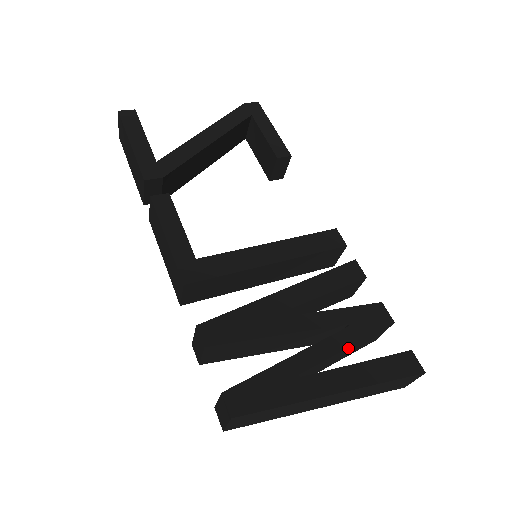
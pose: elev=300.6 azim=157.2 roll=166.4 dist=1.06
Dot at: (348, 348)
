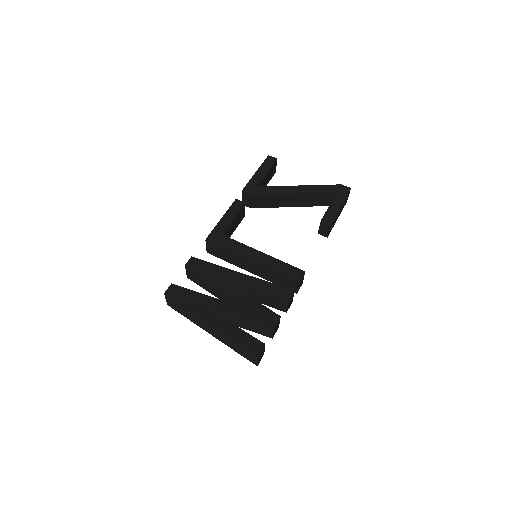
Dot at: (239, 317)
